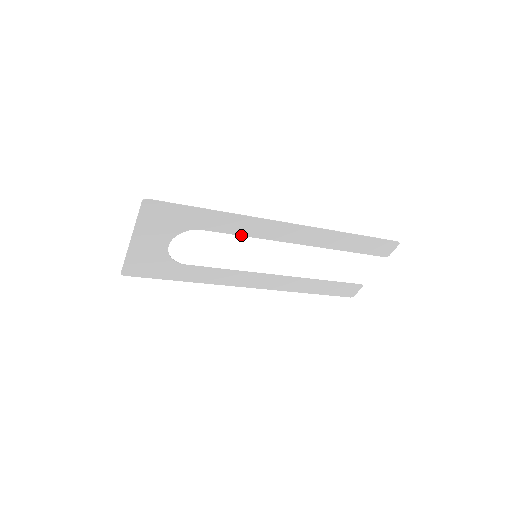
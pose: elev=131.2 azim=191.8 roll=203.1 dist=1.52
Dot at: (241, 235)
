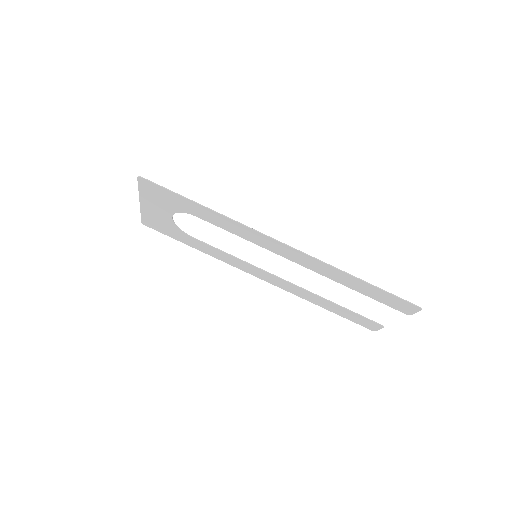
Dot at: (235, 234)
